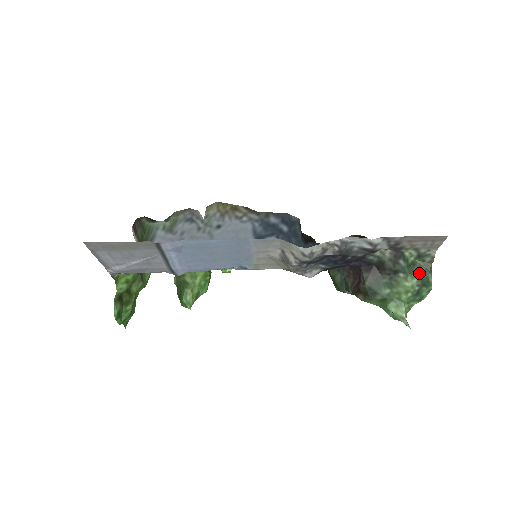
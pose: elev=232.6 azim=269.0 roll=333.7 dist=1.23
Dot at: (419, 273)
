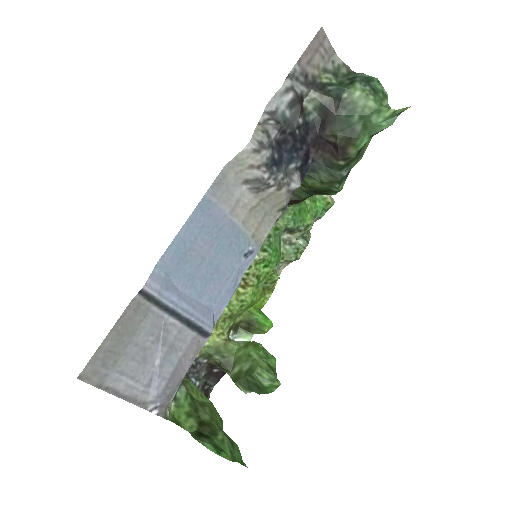
Dot at: (353, 80)
